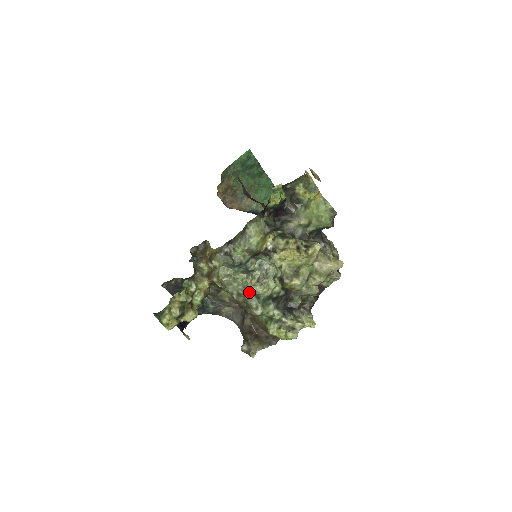
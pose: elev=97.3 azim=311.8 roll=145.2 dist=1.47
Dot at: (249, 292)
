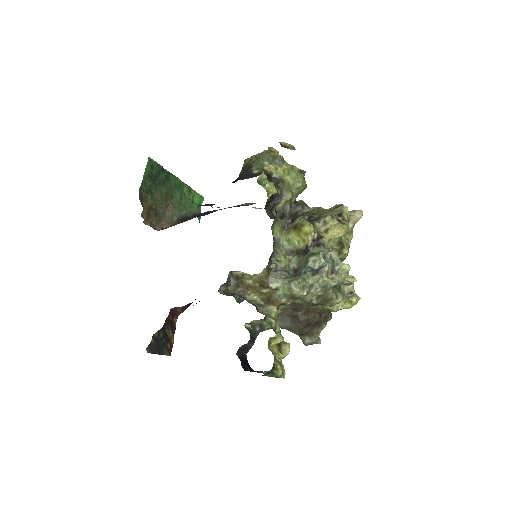
Dot at: (329, 288)
